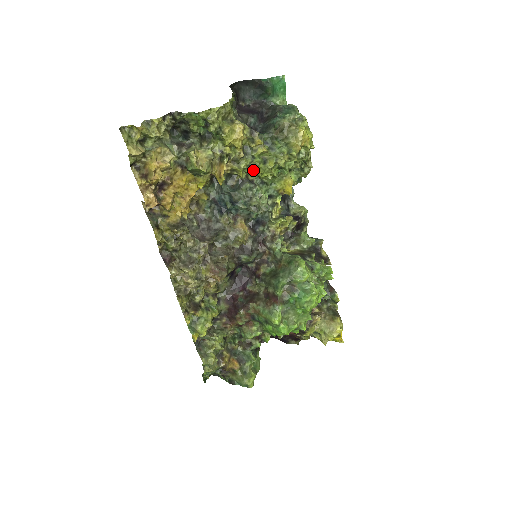
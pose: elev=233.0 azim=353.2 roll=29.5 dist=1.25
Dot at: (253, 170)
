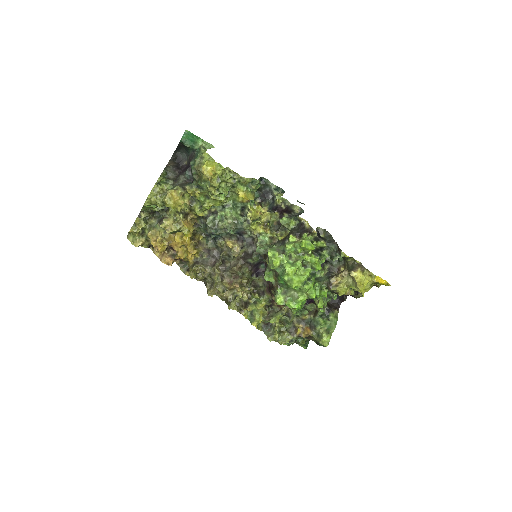
Dot at: (204, 208)
